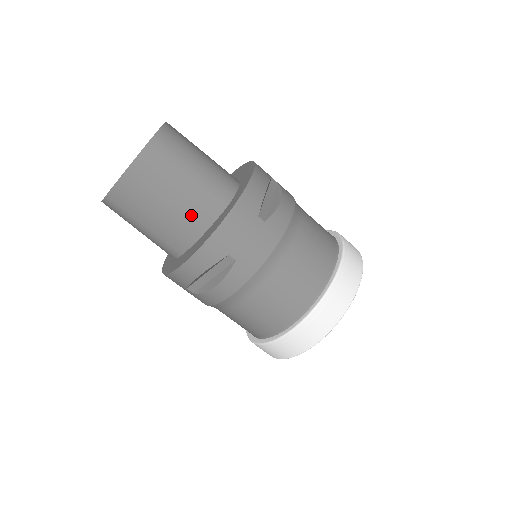
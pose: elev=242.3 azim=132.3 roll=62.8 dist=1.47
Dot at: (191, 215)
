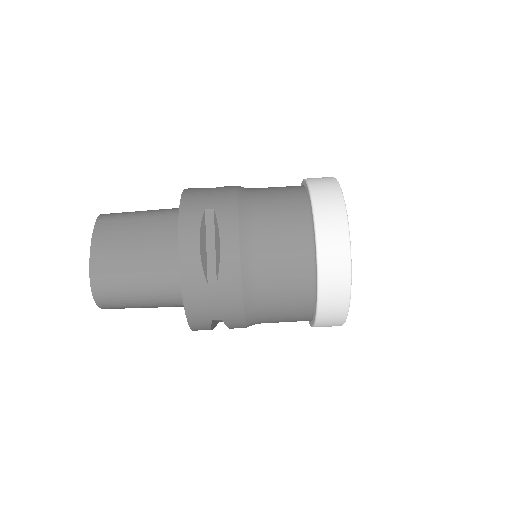
Dot at: (162, 230)
